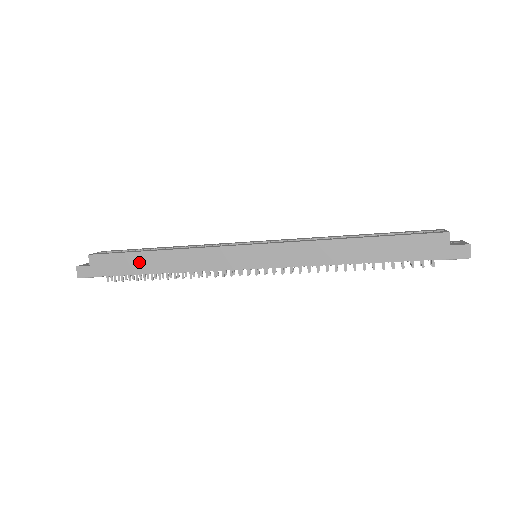
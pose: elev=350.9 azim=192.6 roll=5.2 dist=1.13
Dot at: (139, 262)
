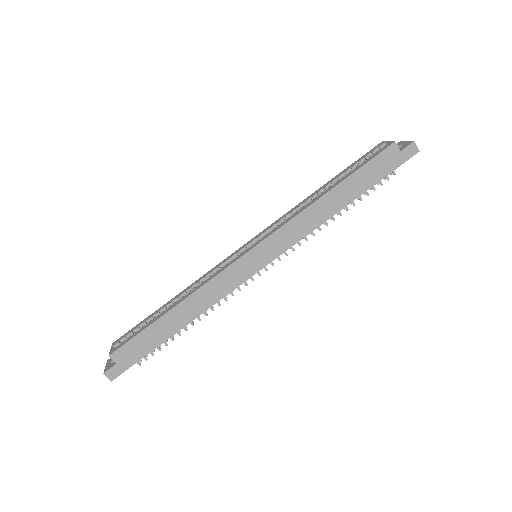
Dot at: (161, 329)
